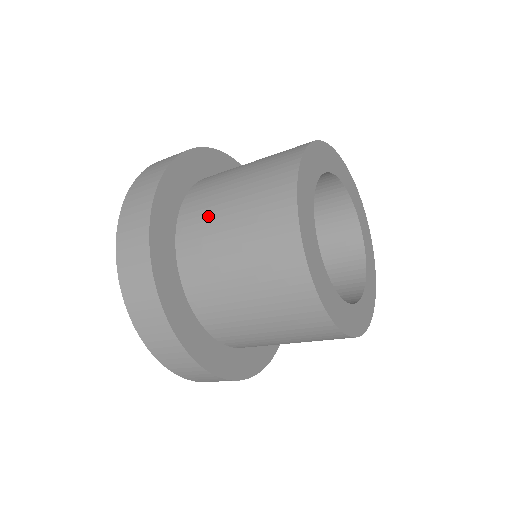
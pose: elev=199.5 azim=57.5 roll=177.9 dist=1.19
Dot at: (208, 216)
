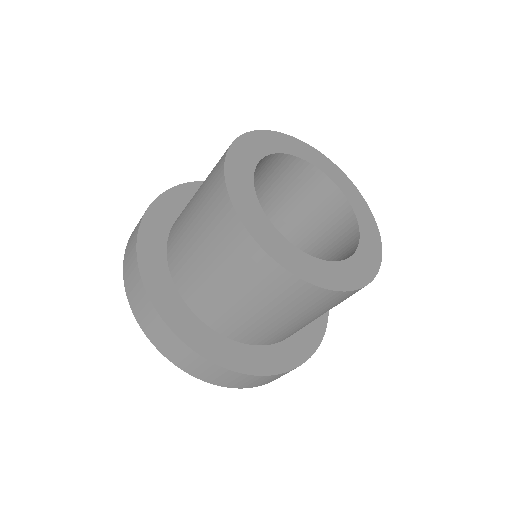
Dot at: (188, 203)
